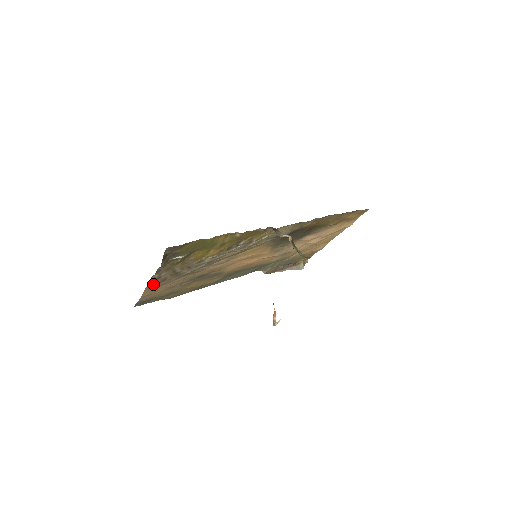
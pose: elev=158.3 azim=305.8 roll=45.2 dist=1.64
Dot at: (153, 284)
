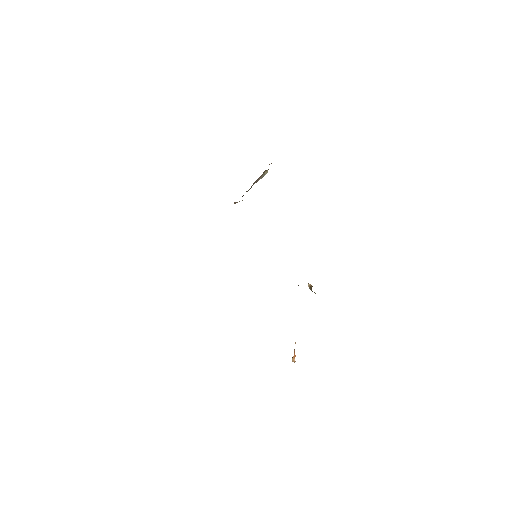
Dot at: occluded
